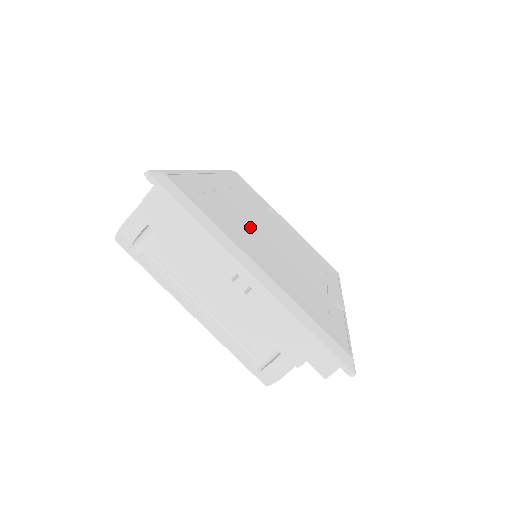
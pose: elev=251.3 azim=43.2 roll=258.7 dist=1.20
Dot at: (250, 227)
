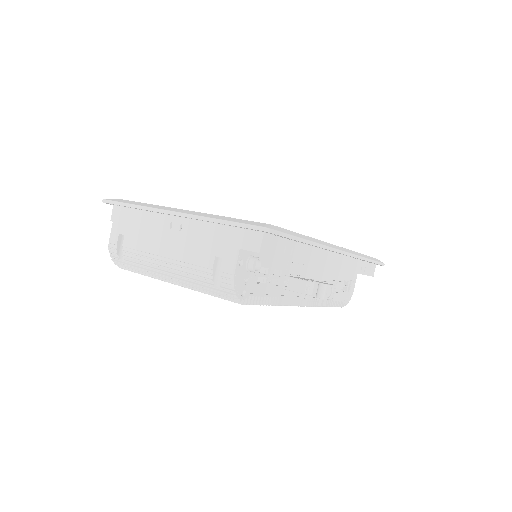
Dot at: occluded
